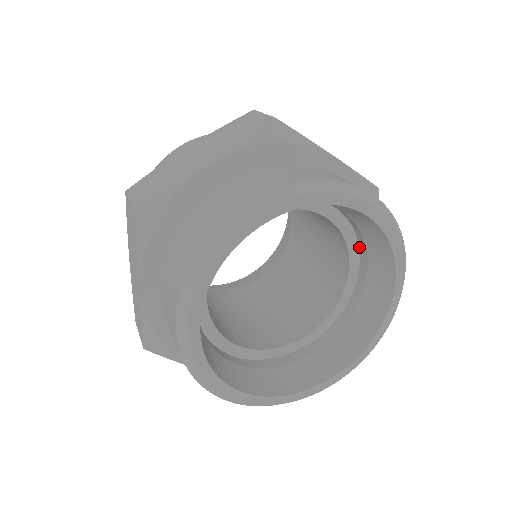
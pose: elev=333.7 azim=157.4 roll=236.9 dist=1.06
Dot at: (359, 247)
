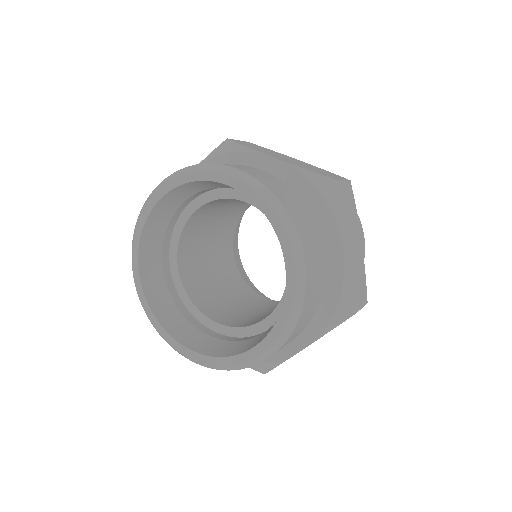
Dot at: occluded
